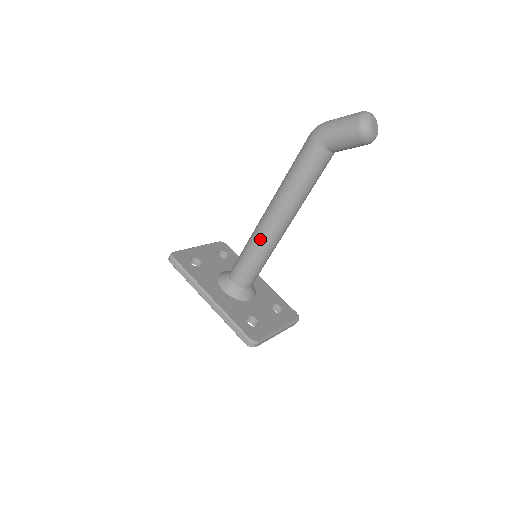
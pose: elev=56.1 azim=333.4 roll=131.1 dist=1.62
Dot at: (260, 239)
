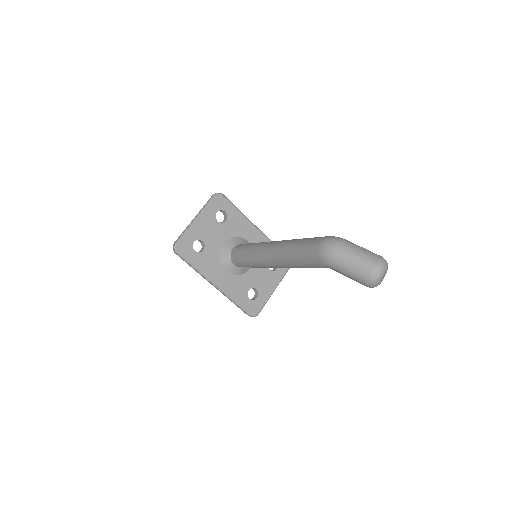
Dot at: (261, 266)
